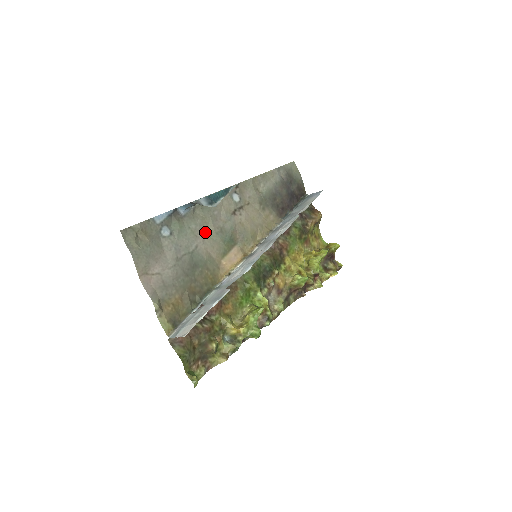
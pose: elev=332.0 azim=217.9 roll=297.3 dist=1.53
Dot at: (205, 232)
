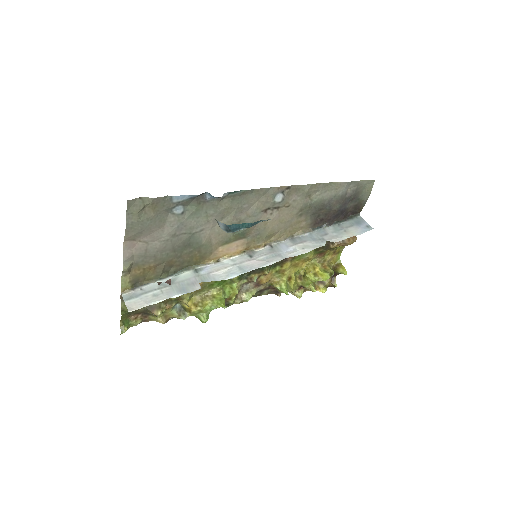
Dot at: (221, 219)
